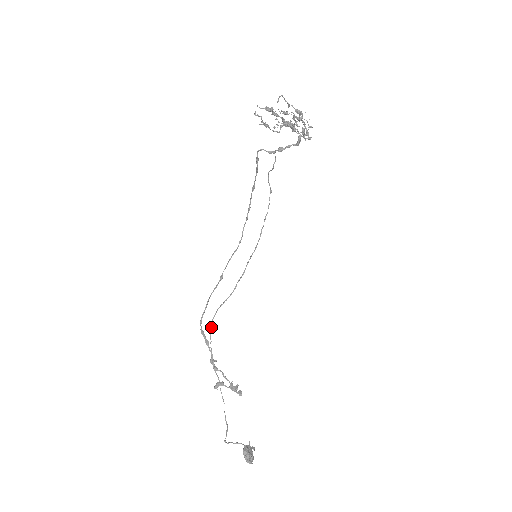
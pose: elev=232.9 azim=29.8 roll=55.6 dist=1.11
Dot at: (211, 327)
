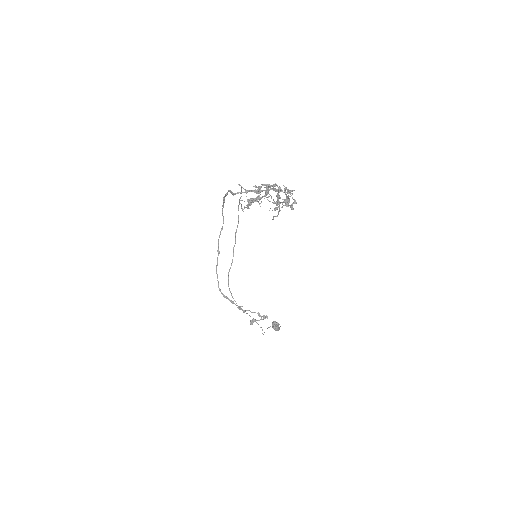
Dot at: (230, 292)
